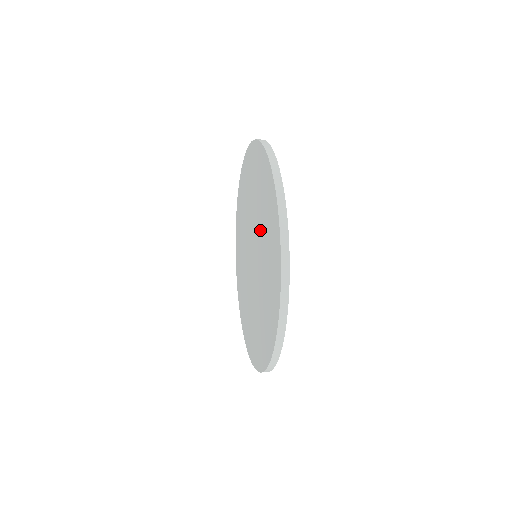
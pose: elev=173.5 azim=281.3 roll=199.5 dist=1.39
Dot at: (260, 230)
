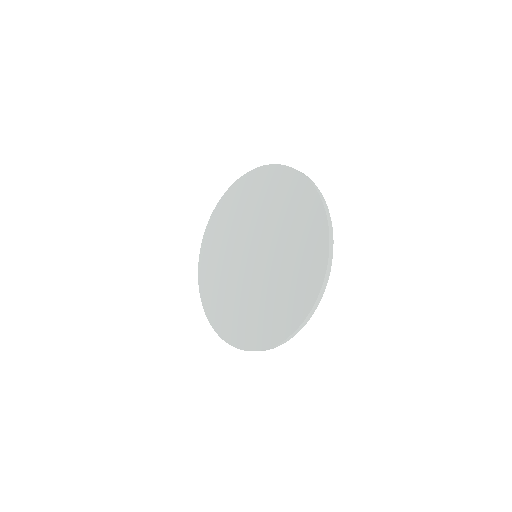
Dot at: (281, 239)
